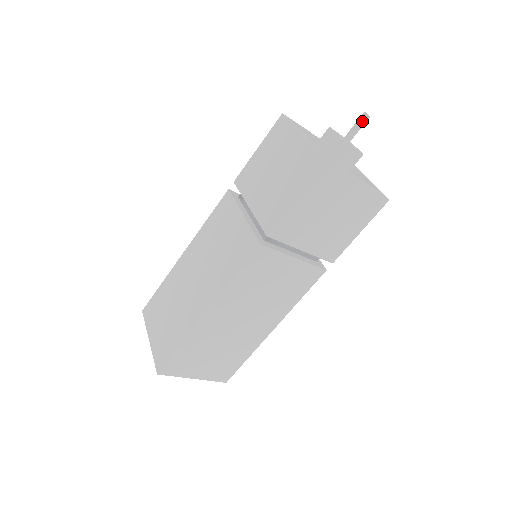
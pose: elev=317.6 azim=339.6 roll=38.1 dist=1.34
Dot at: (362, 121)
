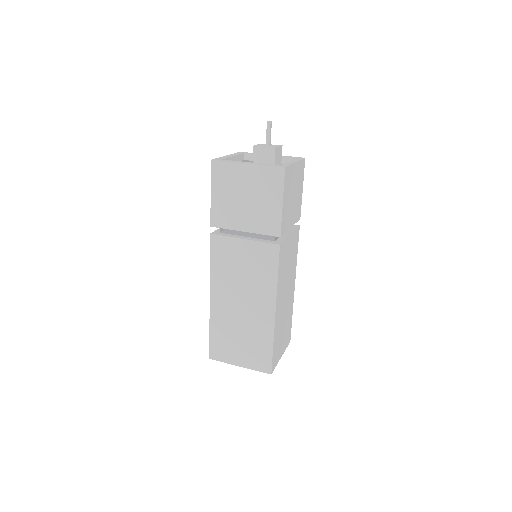
Dot at: (270, 128)
